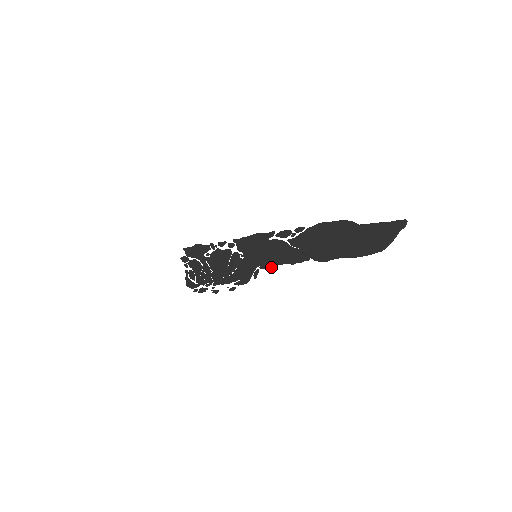
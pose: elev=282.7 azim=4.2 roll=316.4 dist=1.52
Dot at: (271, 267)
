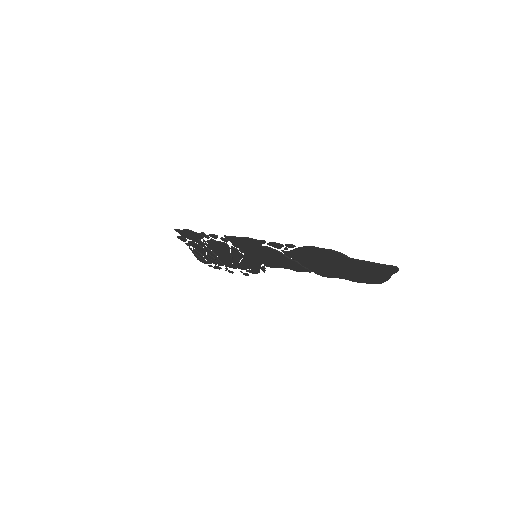
Dot at: occluded
